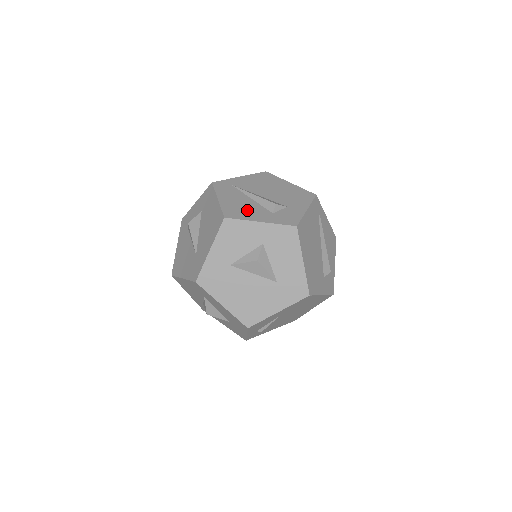
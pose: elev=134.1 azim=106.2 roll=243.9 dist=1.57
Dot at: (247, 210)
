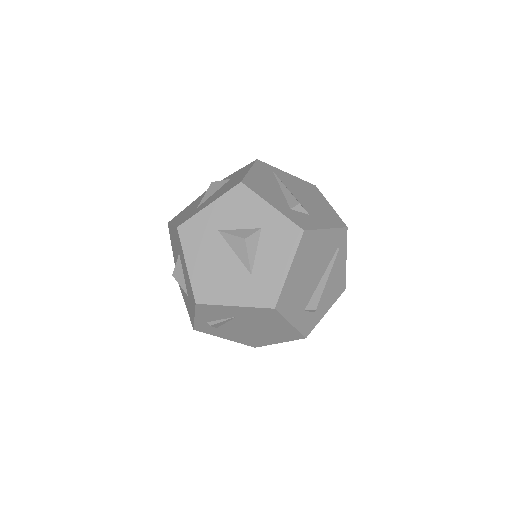
Dot at: (268, 192)
